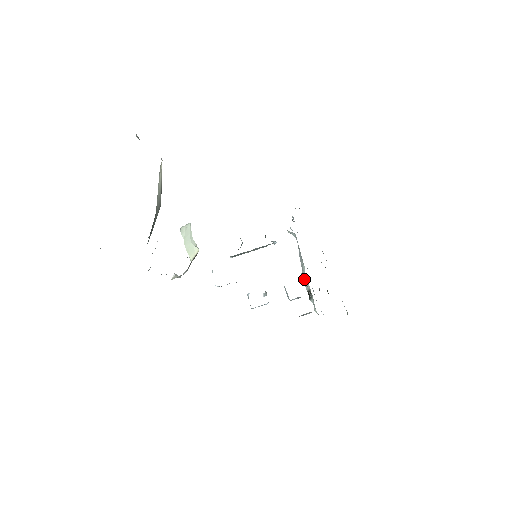
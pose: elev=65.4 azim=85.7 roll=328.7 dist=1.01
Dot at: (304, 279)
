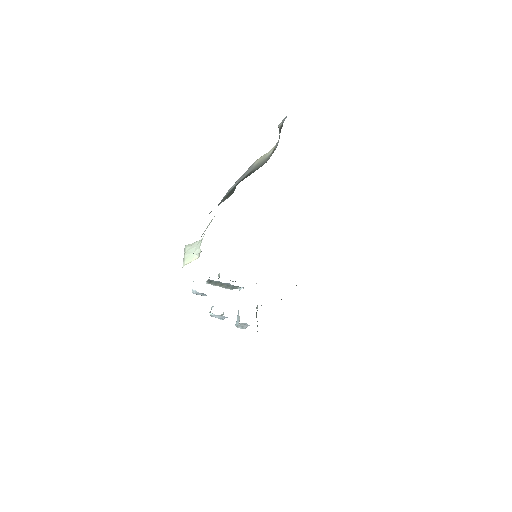
Dot at: occluded
